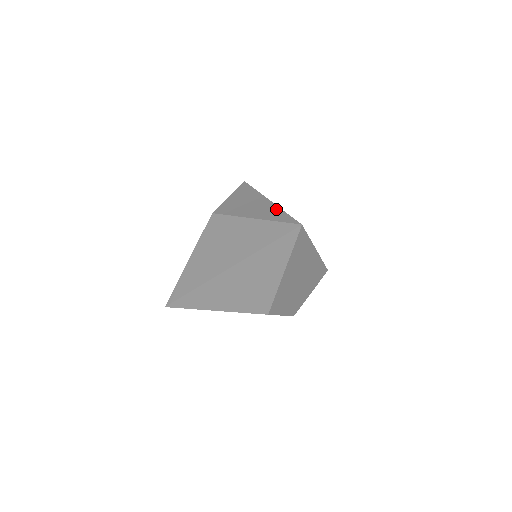
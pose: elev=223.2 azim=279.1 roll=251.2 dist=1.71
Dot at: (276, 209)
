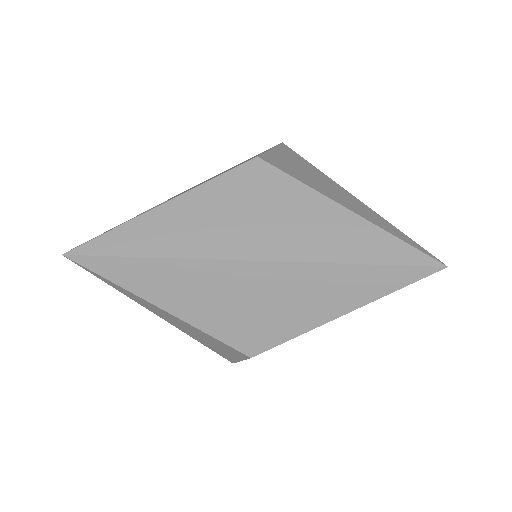
Dot at: (380, 217)
